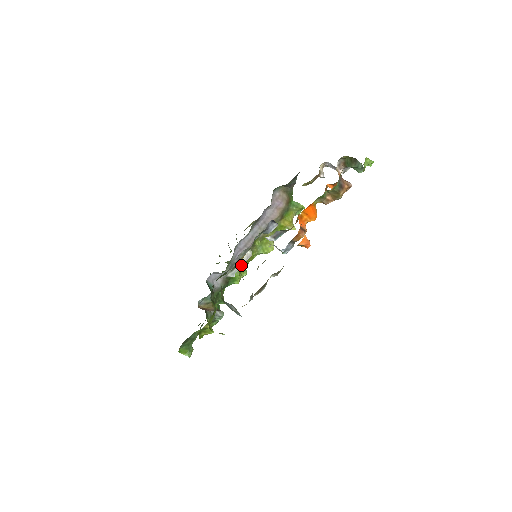
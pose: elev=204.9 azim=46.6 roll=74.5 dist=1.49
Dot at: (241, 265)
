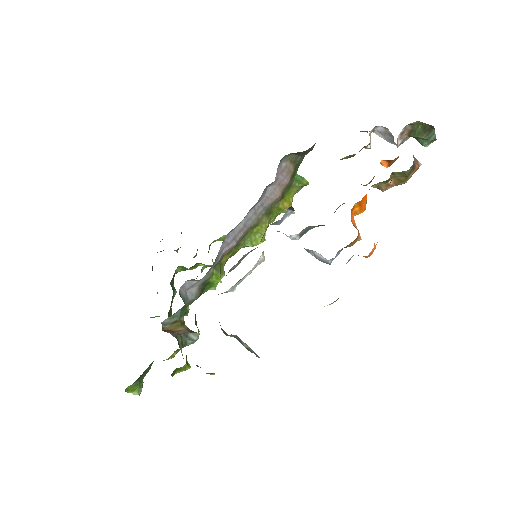
Dot at: (247, 275)
